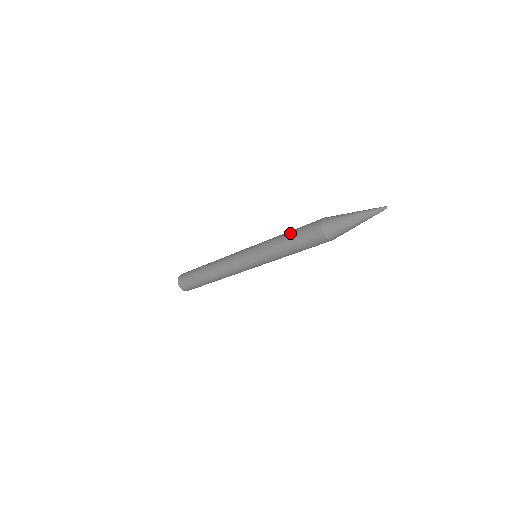
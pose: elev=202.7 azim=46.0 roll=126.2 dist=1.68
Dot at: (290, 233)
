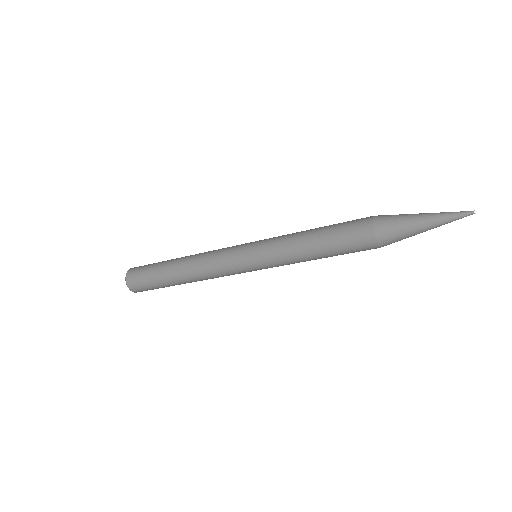
Dot at: (320, 230)
